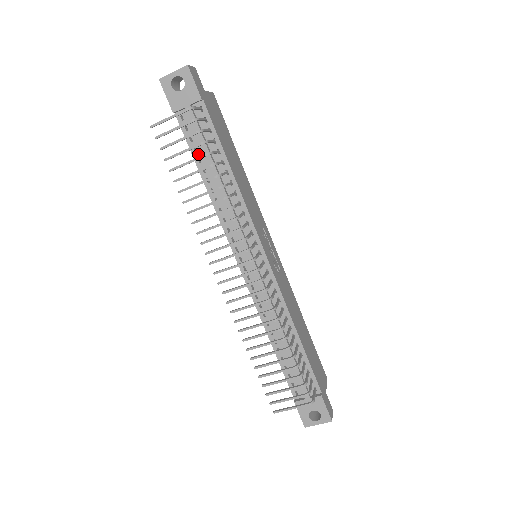
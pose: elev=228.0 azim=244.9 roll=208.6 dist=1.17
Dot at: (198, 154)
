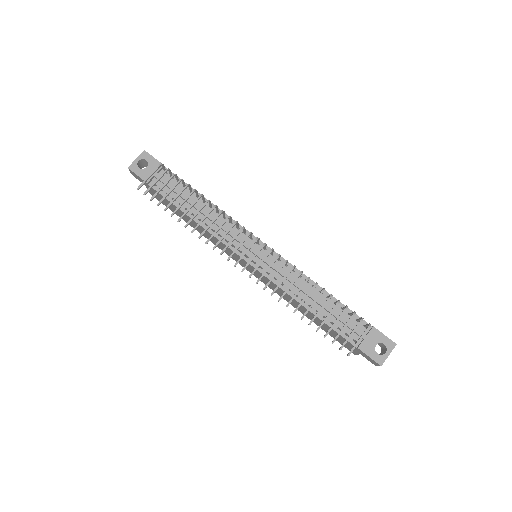
Dot at: (177, 201)
